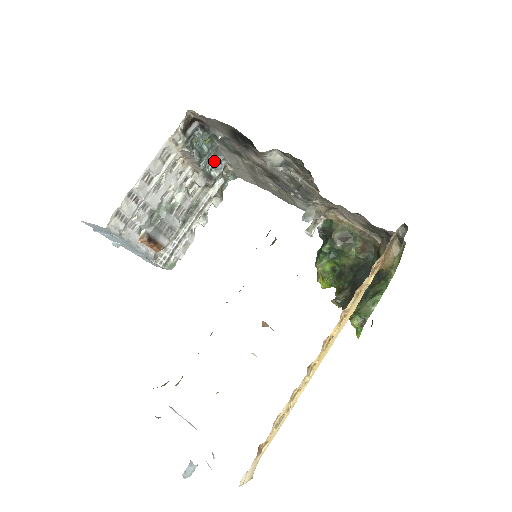
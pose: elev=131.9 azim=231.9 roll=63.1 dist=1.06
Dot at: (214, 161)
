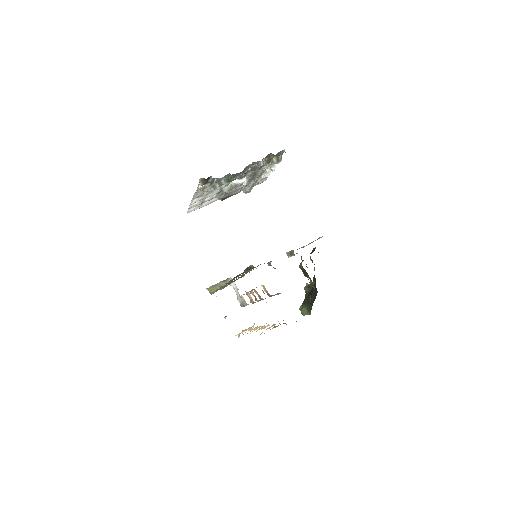
Dot at: (250, 166)
